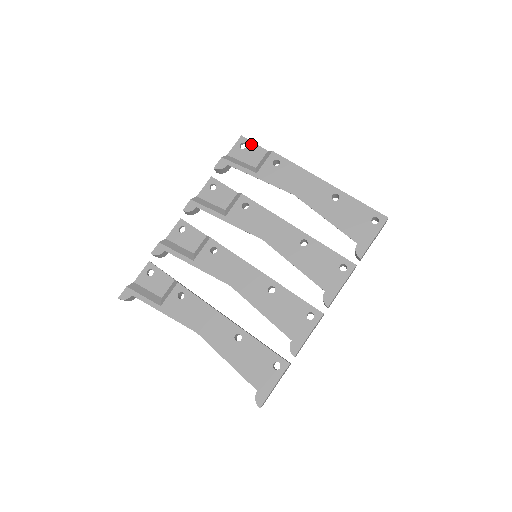
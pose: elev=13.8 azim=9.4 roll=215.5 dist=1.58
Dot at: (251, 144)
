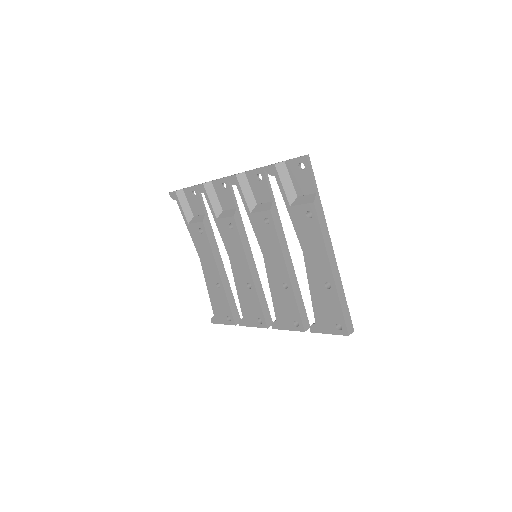
Dot at: (308, 172)
